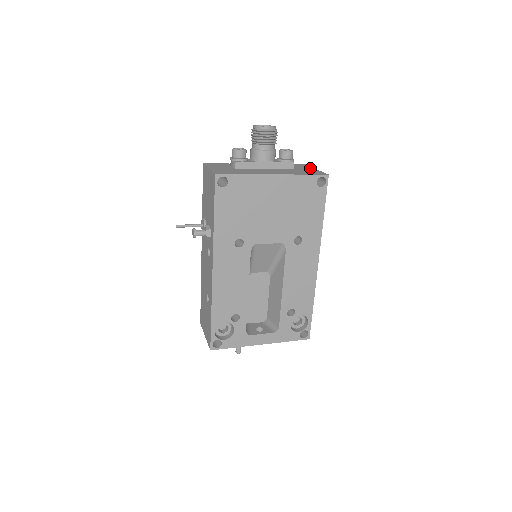
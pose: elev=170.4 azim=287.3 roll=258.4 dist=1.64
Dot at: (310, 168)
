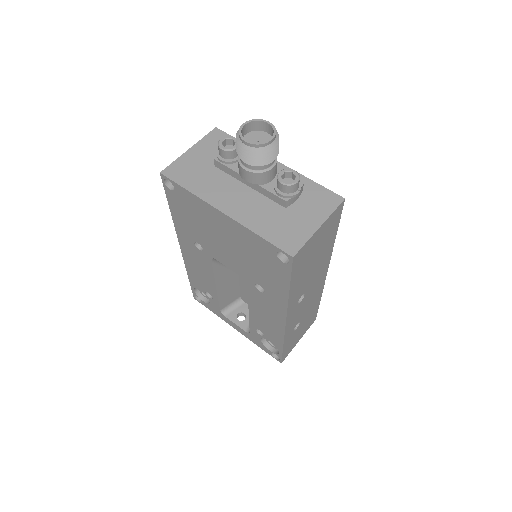
Dot at: (317, 218)
